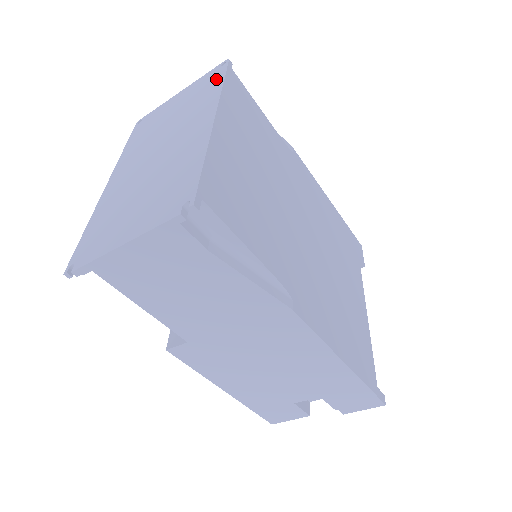
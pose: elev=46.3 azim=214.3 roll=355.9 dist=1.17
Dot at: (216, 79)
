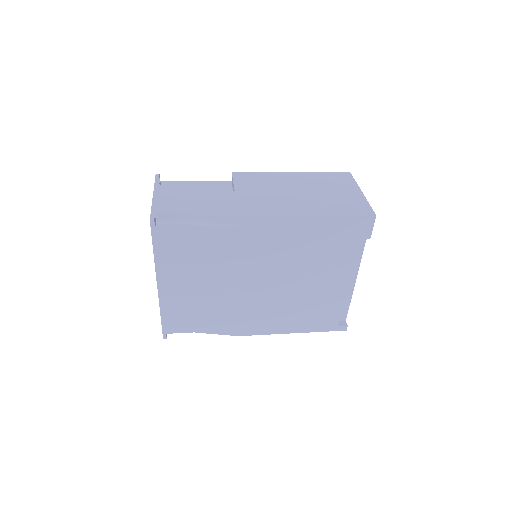
Dot at: occluded
